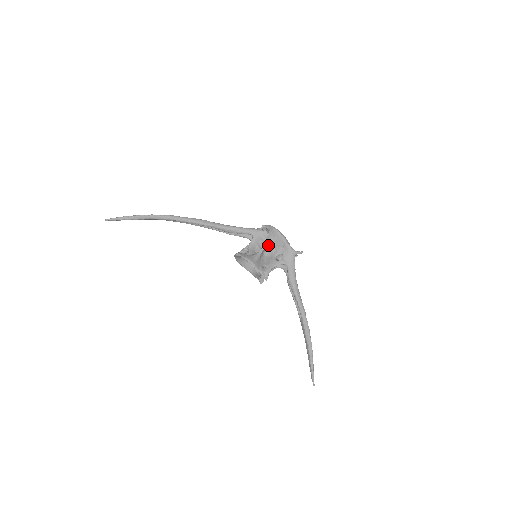
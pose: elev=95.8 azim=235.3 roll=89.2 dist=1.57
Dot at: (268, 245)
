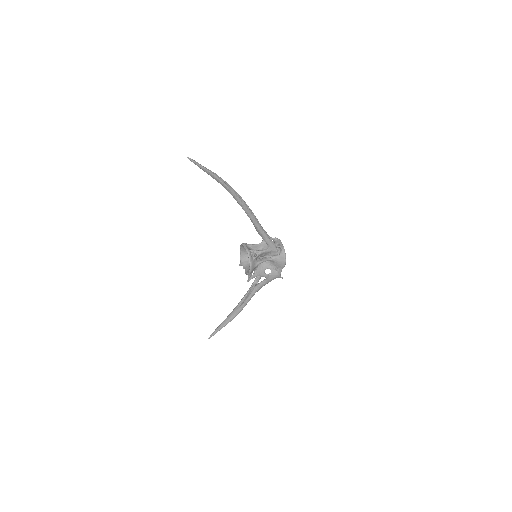
Dot at: (270, 260)
